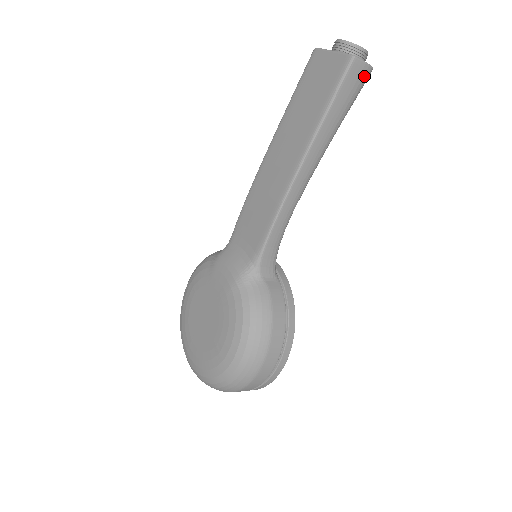
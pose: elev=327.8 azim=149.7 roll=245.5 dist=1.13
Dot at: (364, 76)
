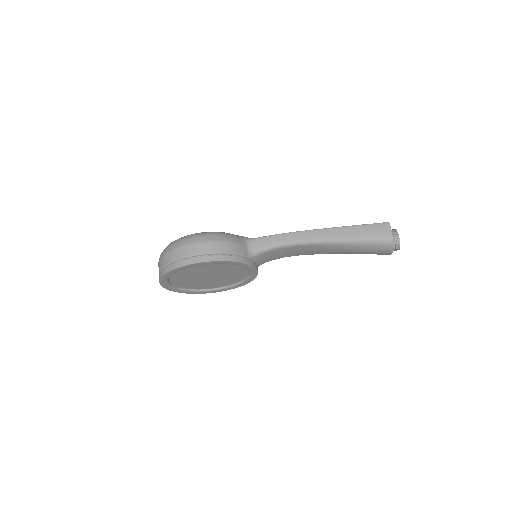
Dot at: (385, 236)
